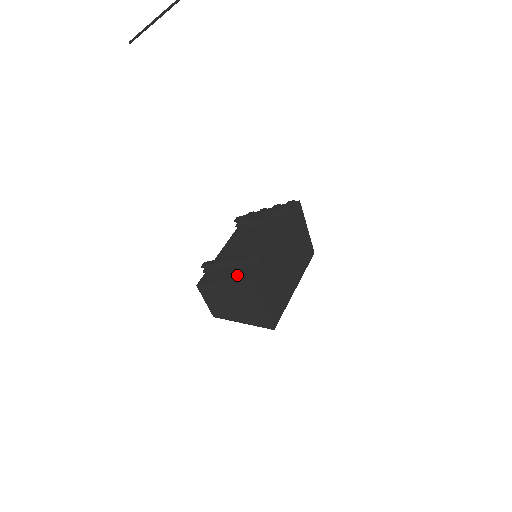
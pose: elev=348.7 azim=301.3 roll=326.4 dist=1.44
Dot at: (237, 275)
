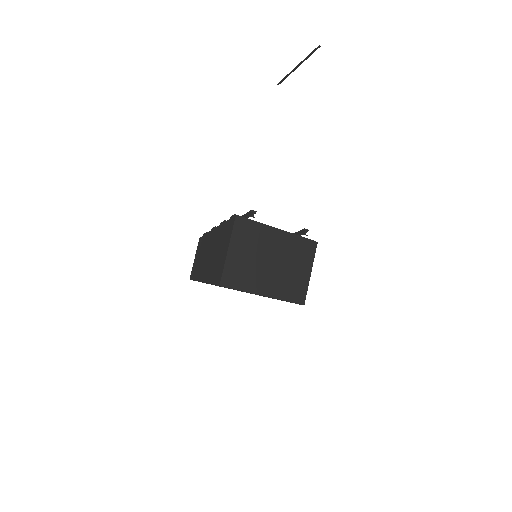
Dot at: occluded
